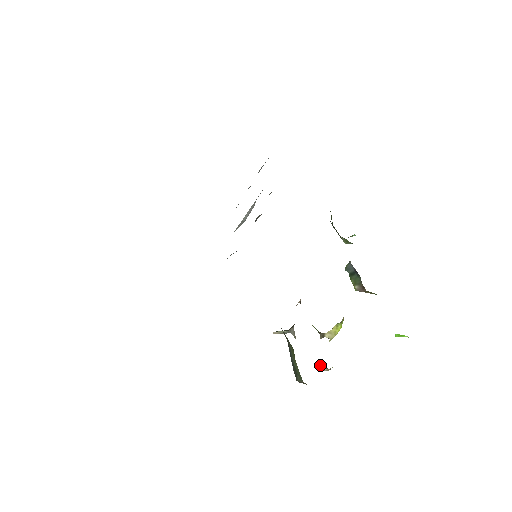
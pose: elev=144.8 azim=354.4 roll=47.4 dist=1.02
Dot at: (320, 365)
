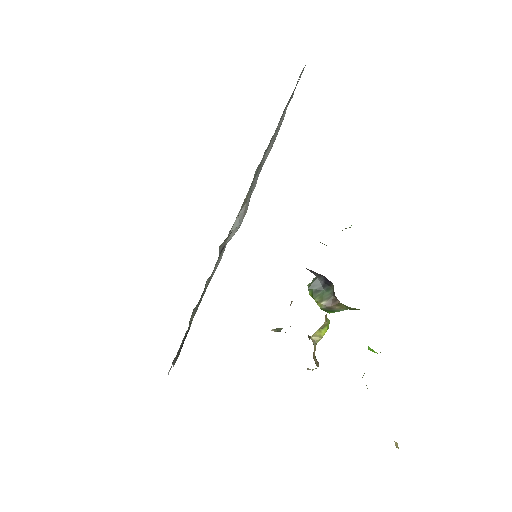
Dot at: occluded
